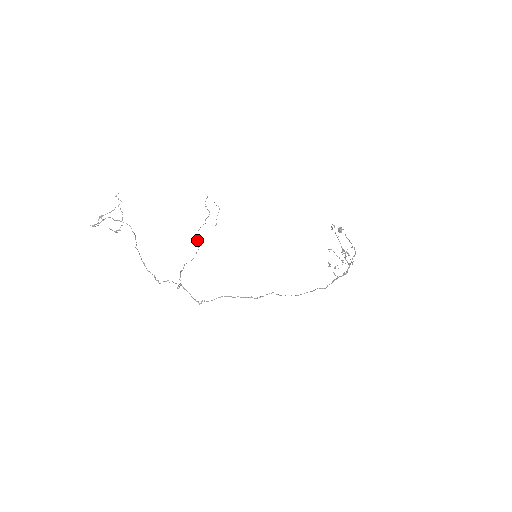
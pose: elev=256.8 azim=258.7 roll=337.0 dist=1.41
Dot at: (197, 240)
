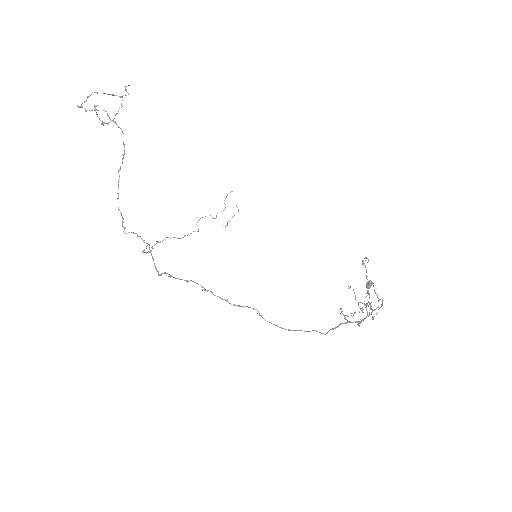
Dot at: (196, 224)
